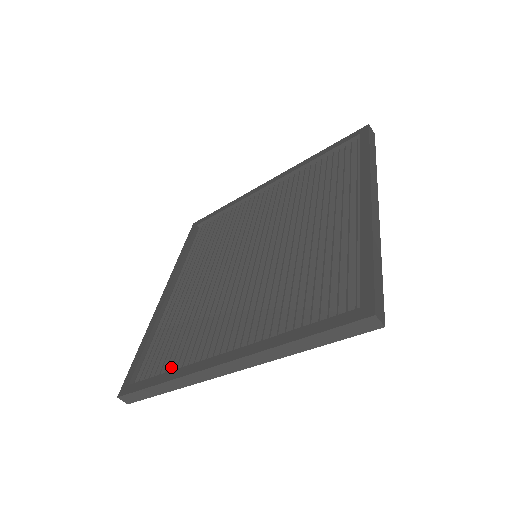
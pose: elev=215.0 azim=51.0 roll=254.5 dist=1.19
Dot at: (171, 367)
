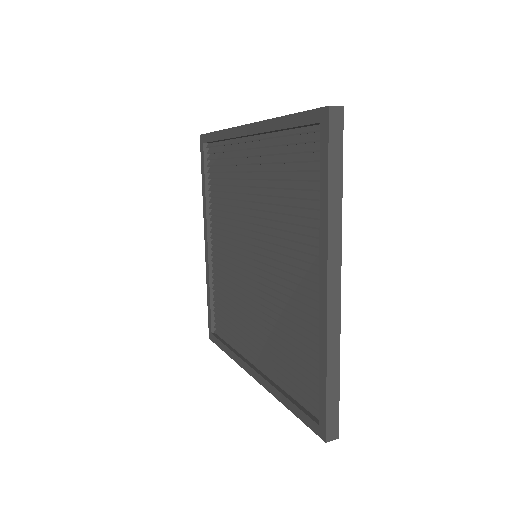
Dot at: (317, 364)
